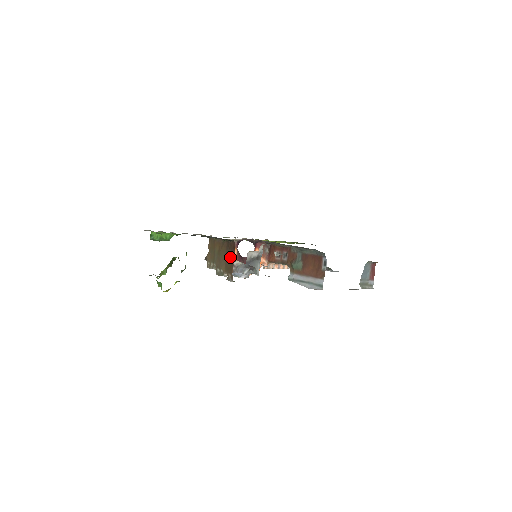
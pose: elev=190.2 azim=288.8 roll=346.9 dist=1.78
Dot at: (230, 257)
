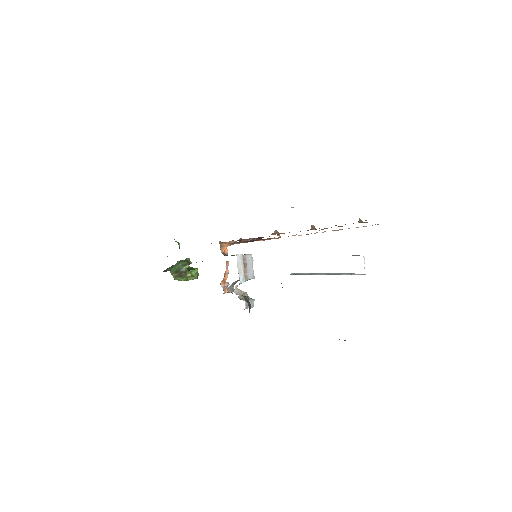
Dot at: occluded
